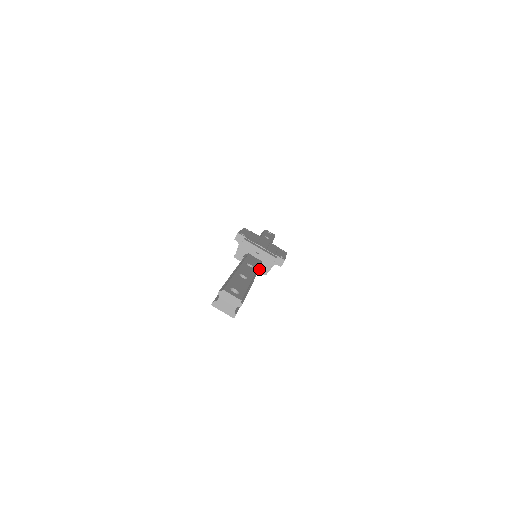
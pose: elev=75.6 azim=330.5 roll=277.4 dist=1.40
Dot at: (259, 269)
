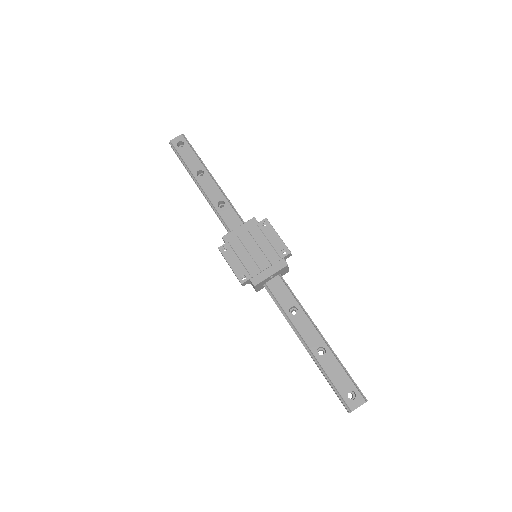
Dot at: (281, 276)
